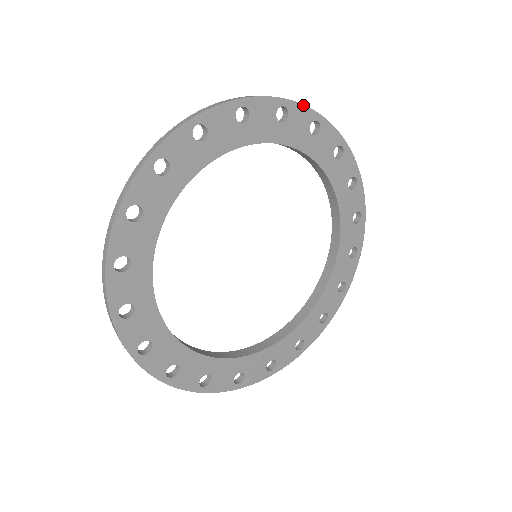
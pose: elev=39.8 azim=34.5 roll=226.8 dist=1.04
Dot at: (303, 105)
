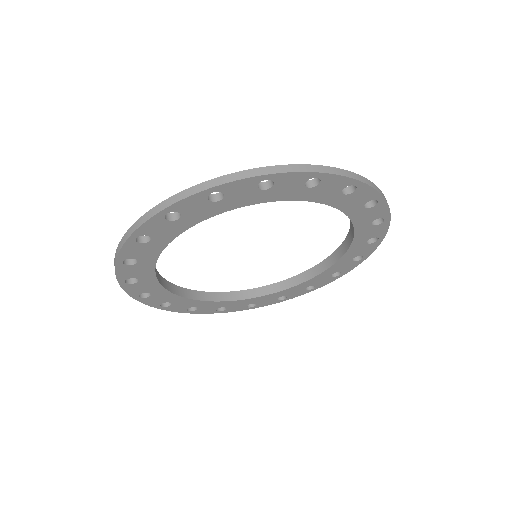
Dot at: (293, 172)
